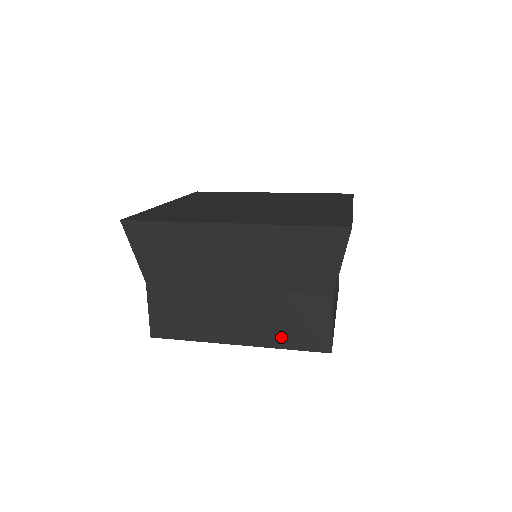
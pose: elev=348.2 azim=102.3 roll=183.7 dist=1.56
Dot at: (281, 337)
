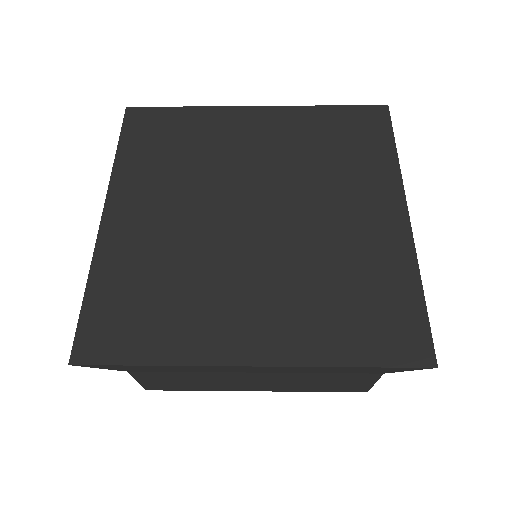
Dot at: (310, 388)
